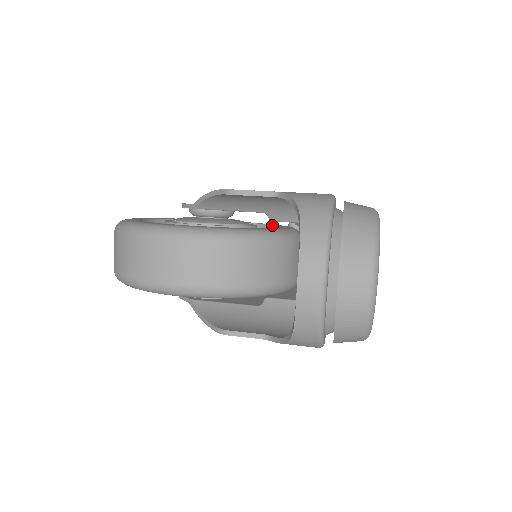
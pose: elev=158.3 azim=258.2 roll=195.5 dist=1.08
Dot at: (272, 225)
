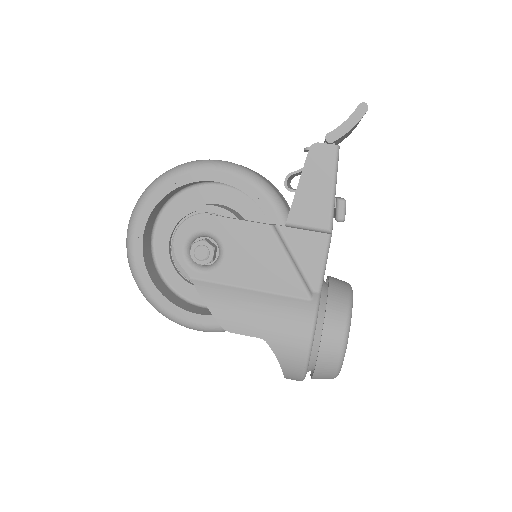
Dot at: (266, 217)
